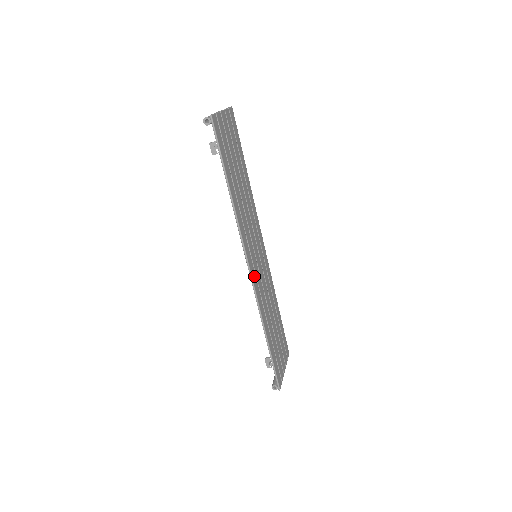
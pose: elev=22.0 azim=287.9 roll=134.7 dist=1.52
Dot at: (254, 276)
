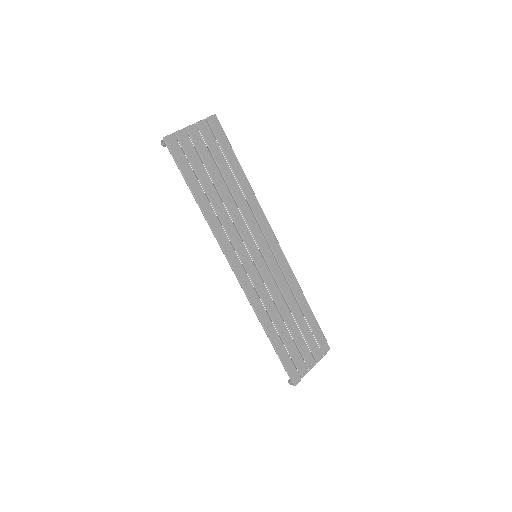
Dot at: (244, 277)
